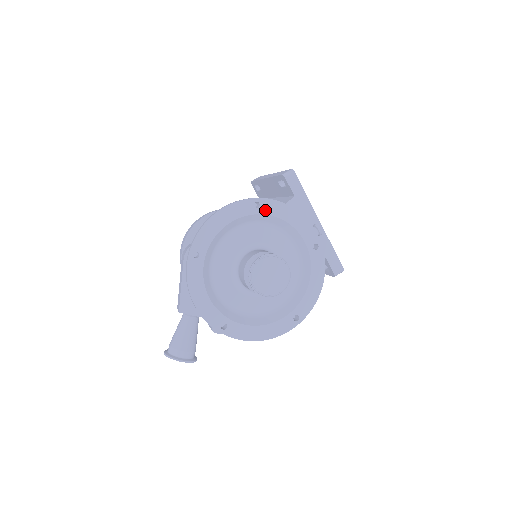
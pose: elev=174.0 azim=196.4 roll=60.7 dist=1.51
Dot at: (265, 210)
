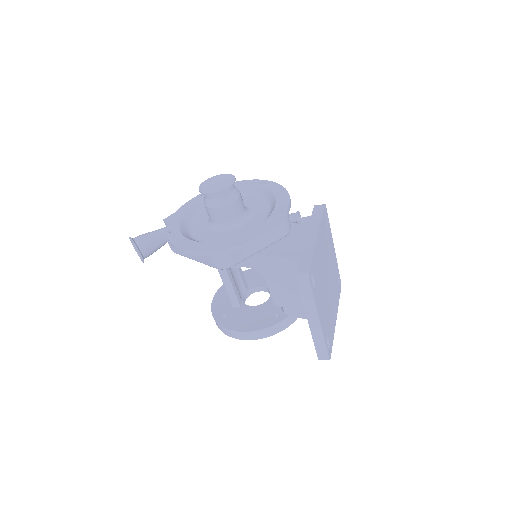
Dot at: (266, 187)
